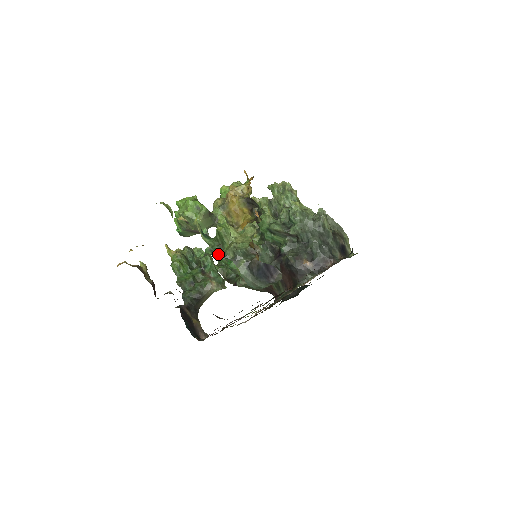
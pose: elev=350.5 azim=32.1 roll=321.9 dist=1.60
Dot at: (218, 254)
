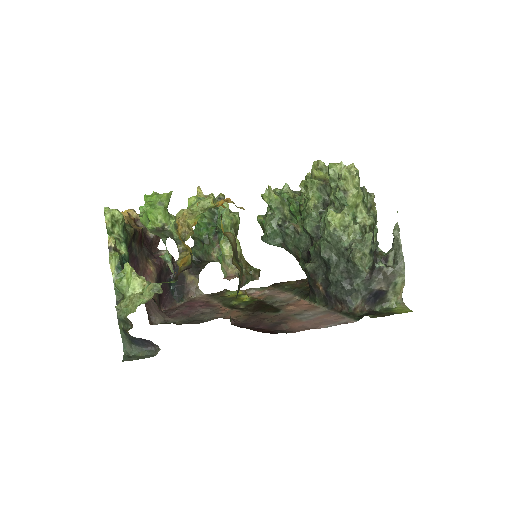
Dot at: (120, 297)
